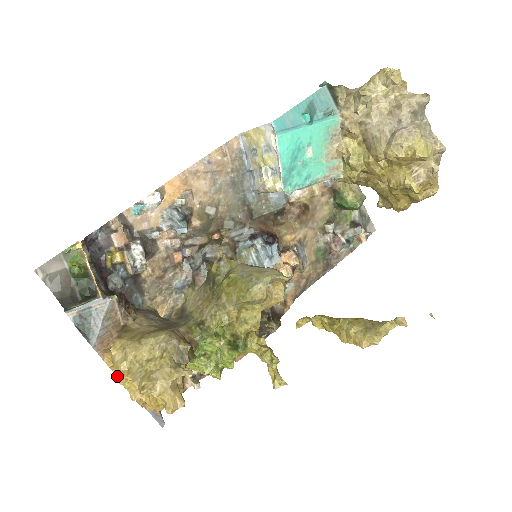
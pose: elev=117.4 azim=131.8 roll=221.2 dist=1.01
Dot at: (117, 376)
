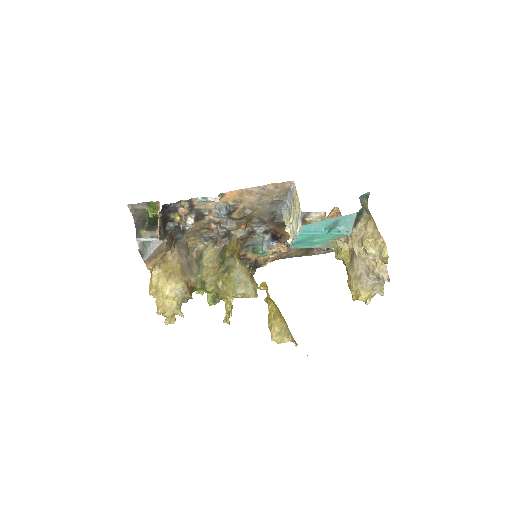
Dot at: (150, 289)
